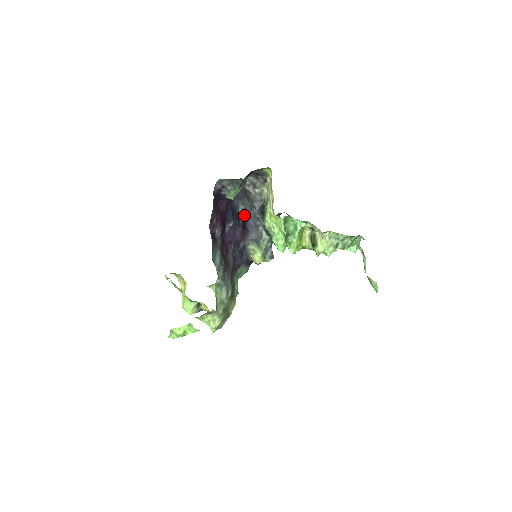
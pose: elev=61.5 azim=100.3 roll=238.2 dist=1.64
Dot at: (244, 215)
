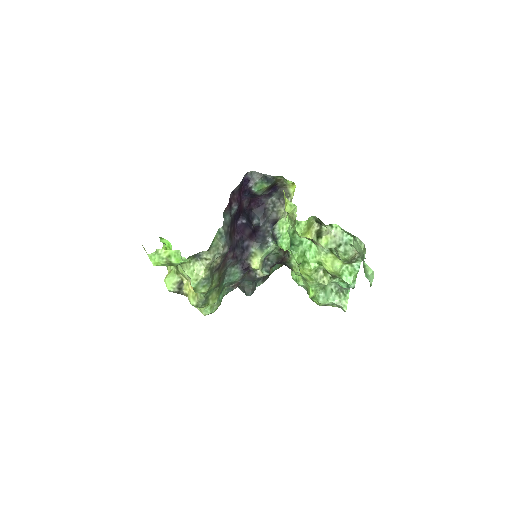
Dot at: (256, 227)
